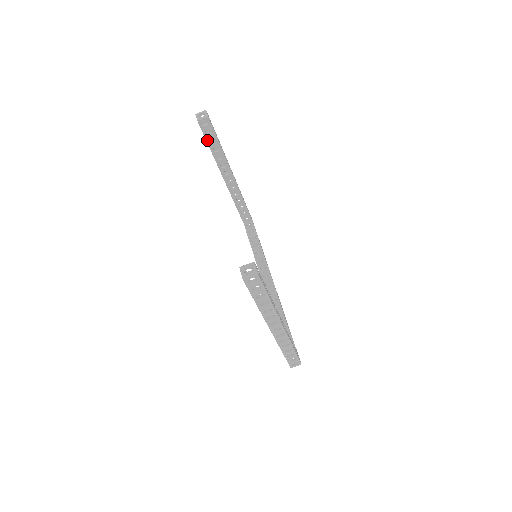
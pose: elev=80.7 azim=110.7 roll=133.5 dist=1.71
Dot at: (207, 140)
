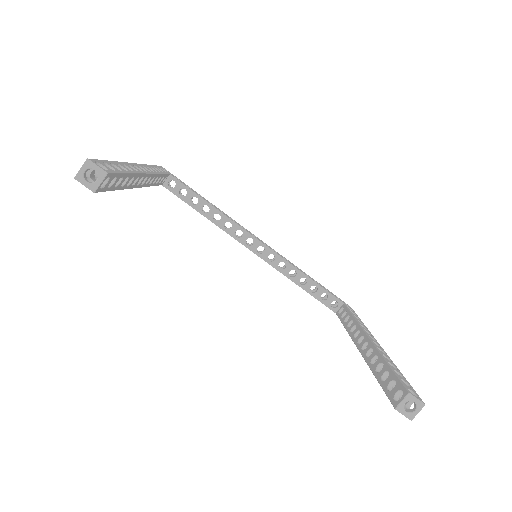
Dot at: (111, 189)
